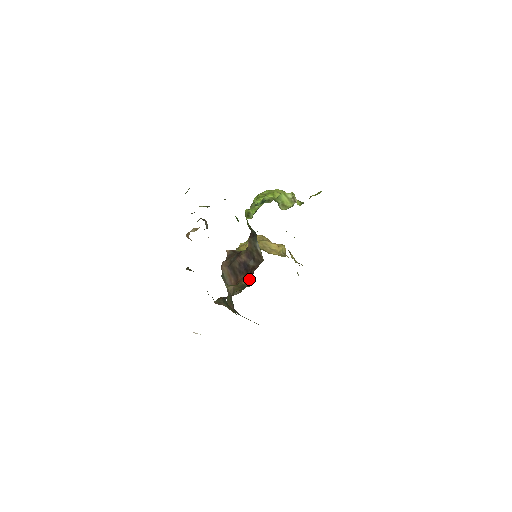
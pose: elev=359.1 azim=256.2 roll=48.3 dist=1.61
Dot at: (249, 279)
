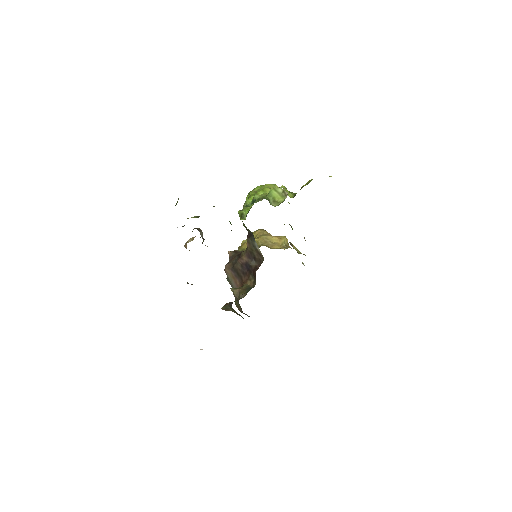
Dot at: (253, 279)
